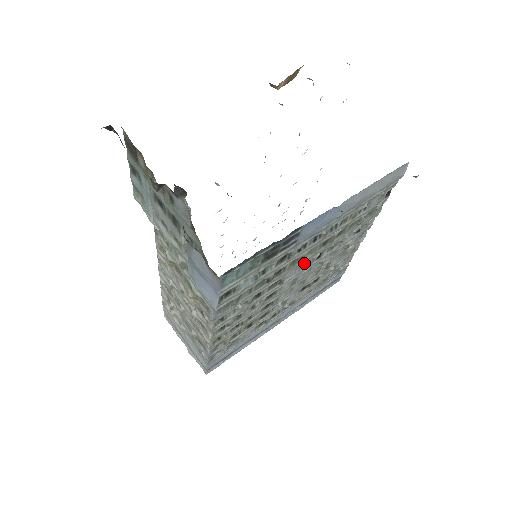
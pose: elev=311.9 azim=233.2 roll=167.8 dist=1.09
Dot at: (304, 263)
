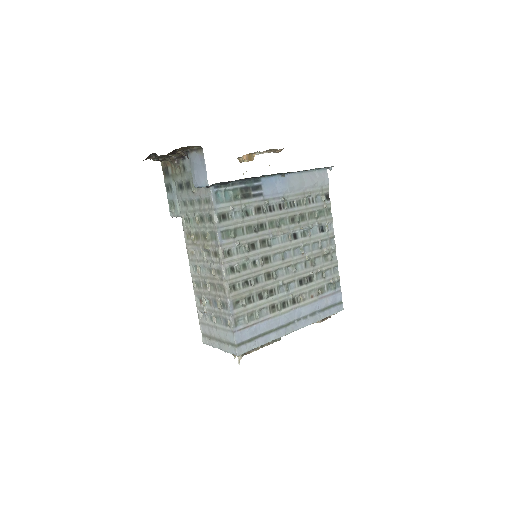
Dot at: (282, 232)
